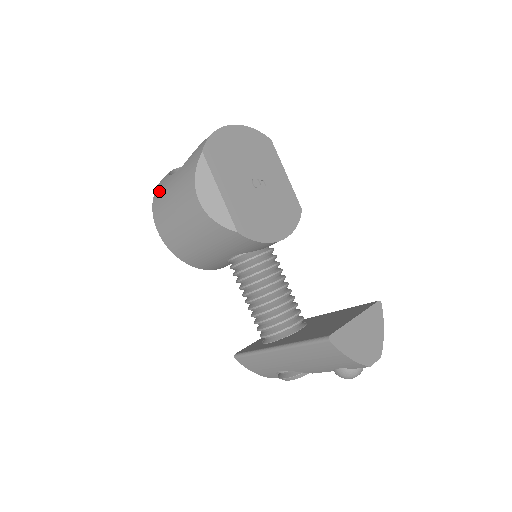
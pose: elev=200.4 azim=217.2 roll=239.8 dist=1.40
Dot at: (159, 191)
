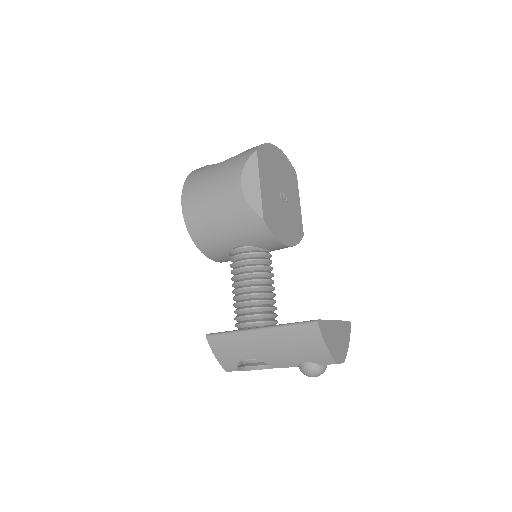
Dot at: (196, 173)
